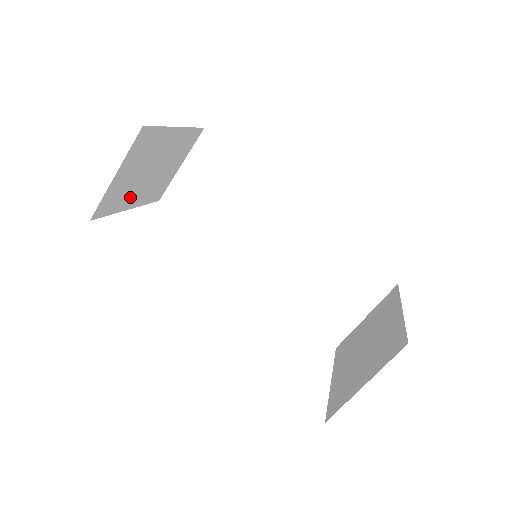
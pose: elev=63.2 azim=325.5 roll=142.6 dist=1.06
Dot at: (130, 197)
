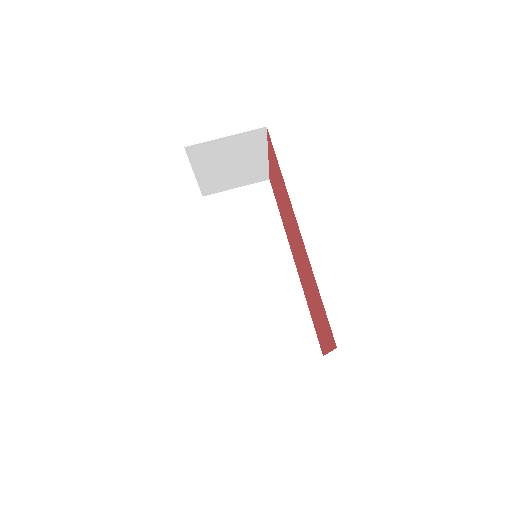
Dot at: (206, 166)
